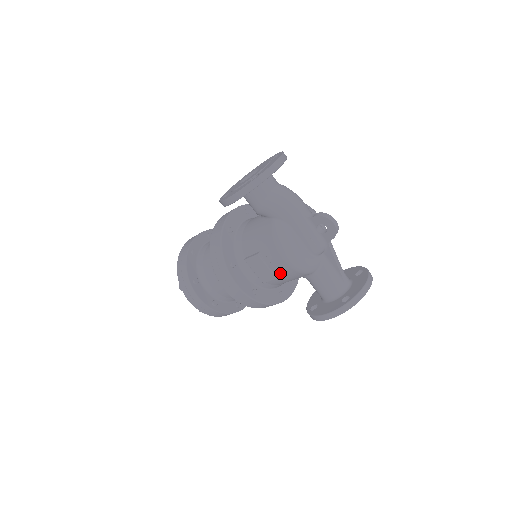
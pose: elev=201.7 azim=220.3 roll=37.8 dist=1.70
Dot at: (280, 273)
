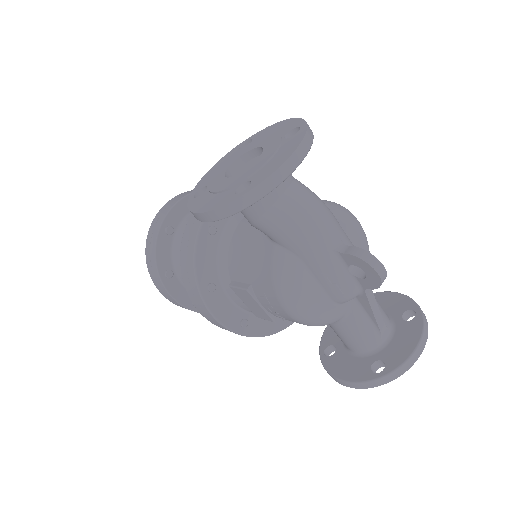
Dot at: occluded
